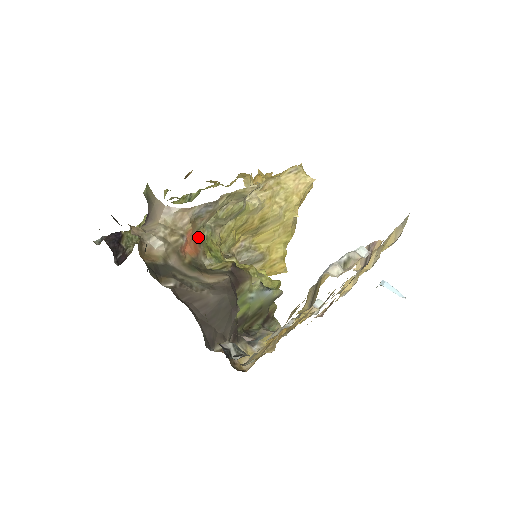
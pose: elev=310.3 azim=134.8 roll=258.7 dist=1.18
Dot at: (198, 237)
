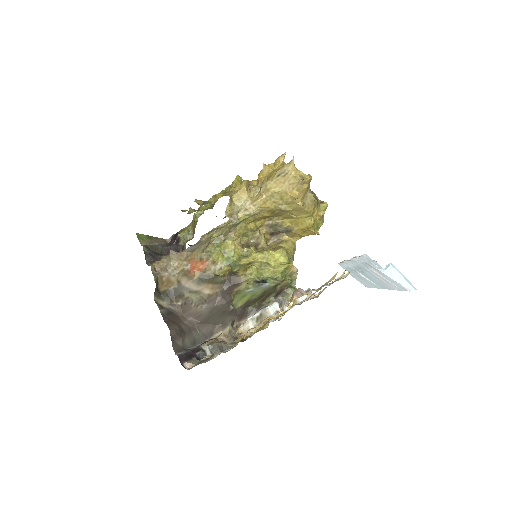
Dot at: (206, 254)
